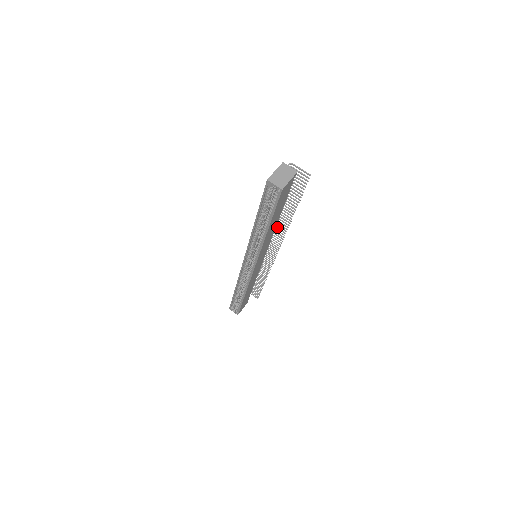
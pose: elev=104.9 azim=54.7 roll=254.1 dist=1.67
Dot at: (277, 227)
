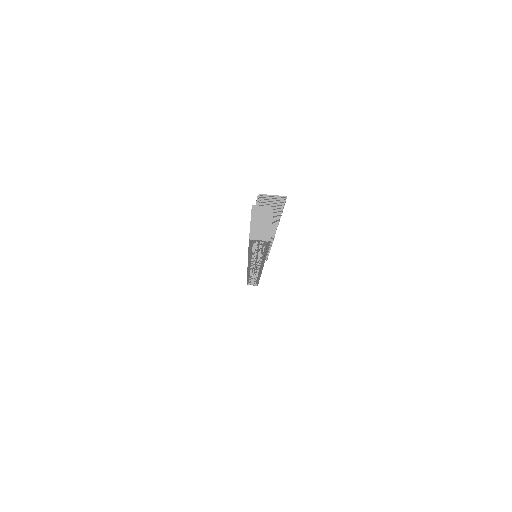
Dot at: occluded
